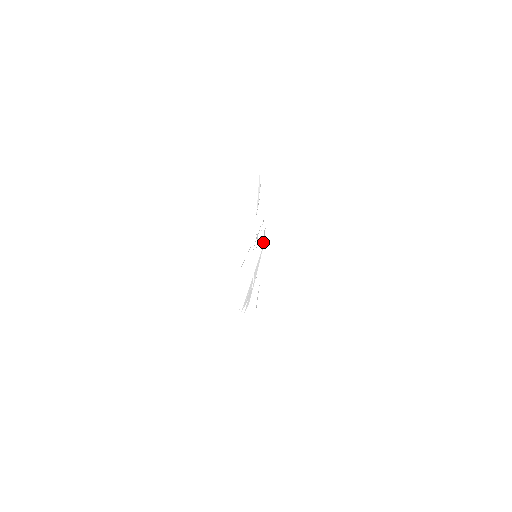
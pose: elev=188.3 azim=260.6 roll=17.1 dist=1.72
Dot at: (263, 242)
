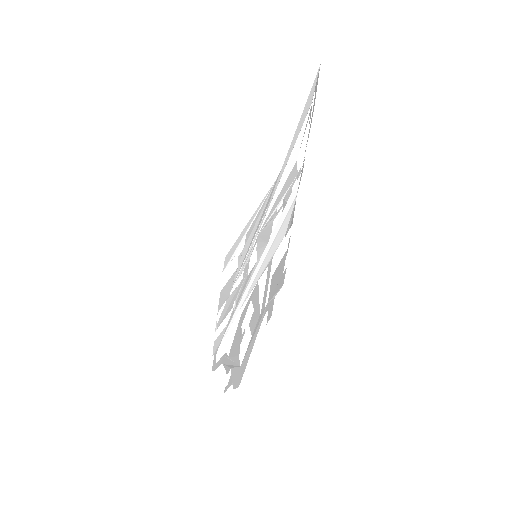
Dot at: (229, 321)
